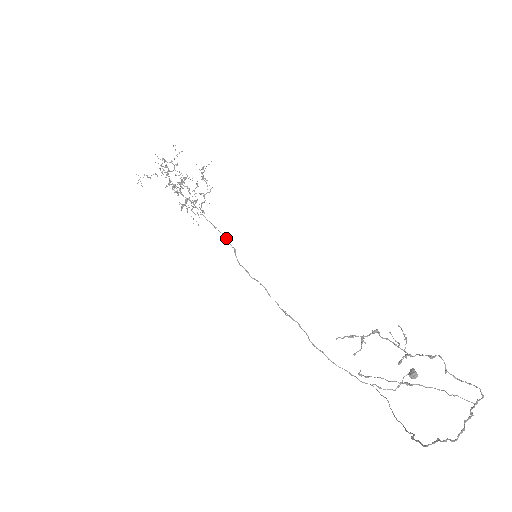
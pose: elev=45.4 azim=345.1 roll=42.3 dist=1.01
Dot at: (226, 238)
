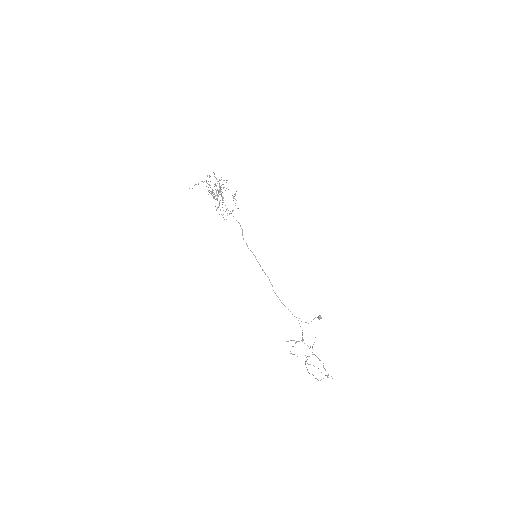
Dot at: (239, 223)
